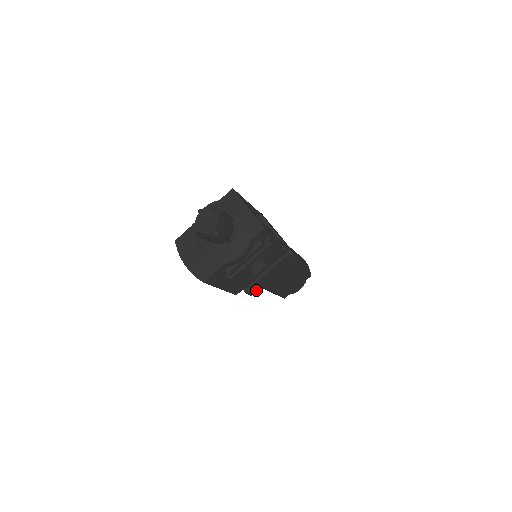
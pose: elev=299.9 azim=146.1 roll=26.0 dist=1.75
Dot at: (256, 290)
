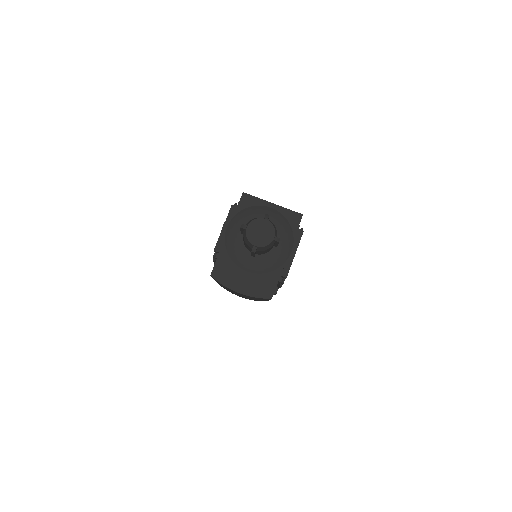
Dot at: occluded
